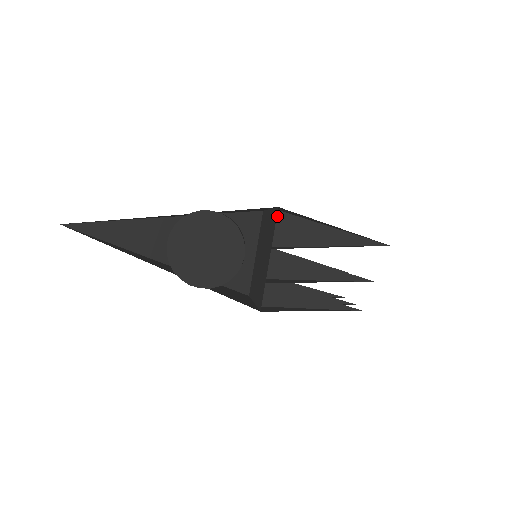
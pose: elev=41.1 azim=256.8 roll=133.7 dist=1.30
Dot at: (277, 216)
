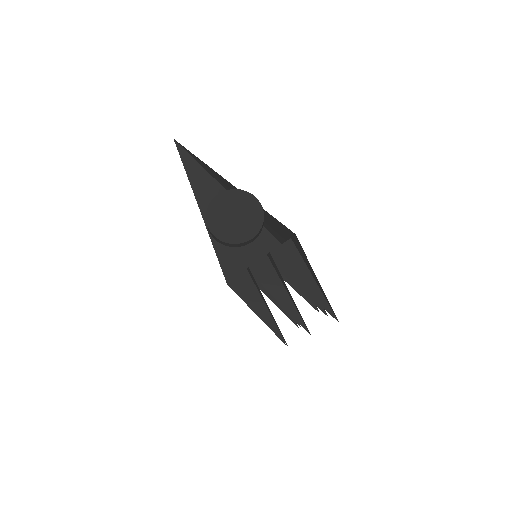
Dot at: (289, 244)
